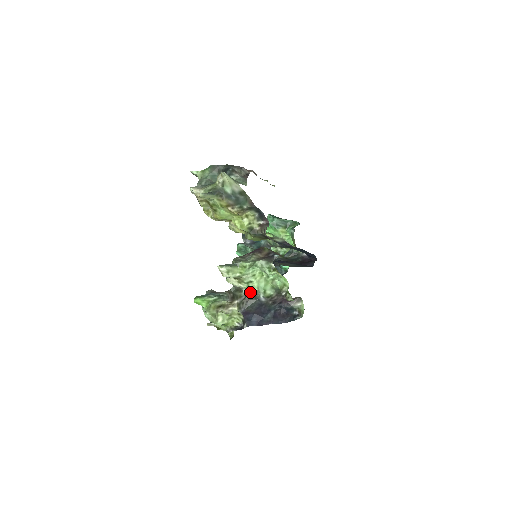
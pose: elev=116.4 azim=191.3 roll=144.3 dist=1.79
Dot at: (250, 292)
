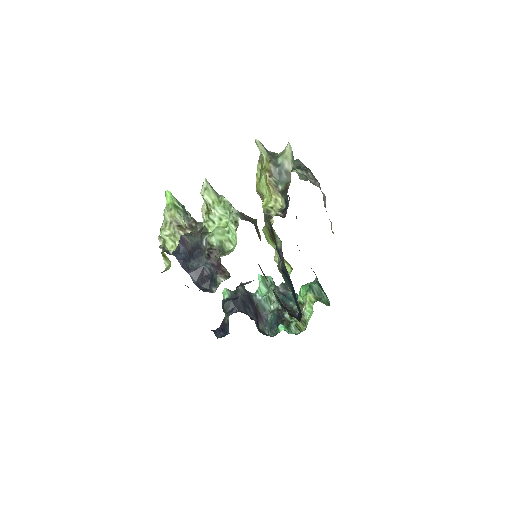
Dot at: (204, 227)
